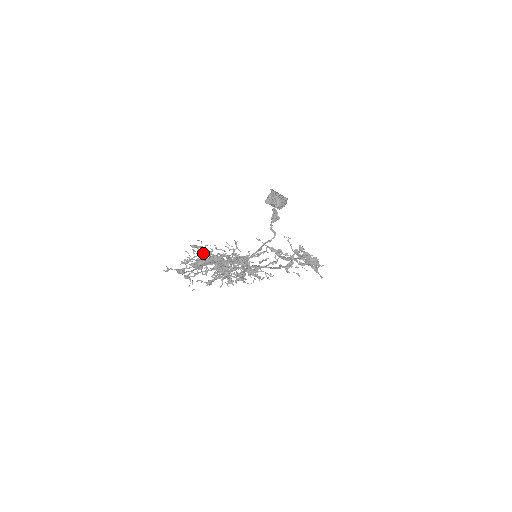
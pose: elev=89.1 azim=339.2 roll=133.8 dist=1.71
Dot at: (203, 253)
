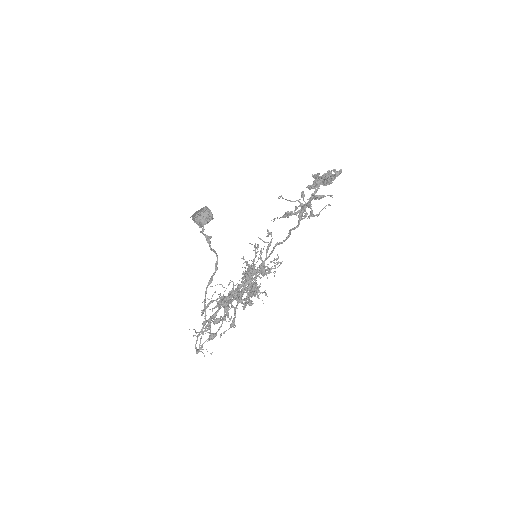
Dot at: occluded
